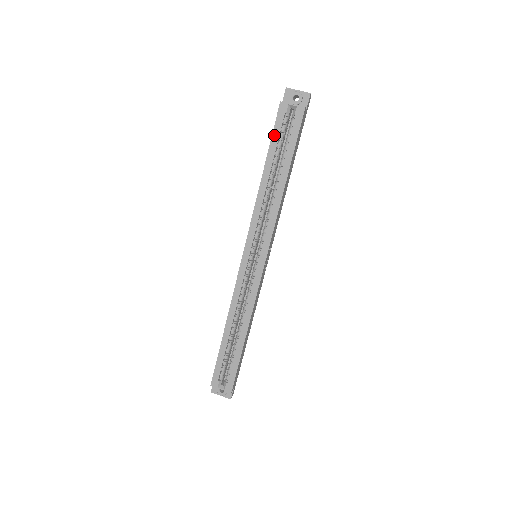
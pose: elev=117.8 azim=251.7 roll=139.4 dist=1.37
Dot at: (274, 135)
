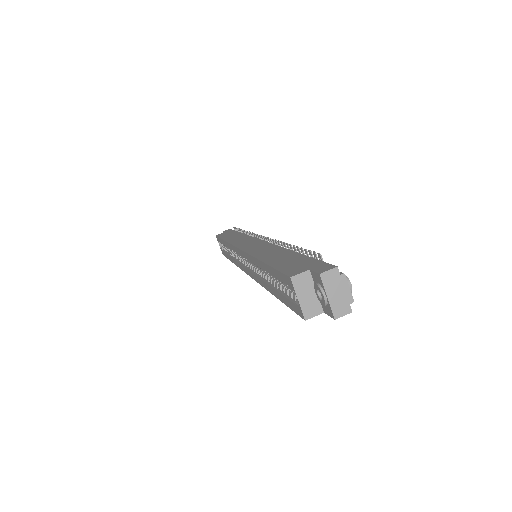
Dot at: (276, 272)
